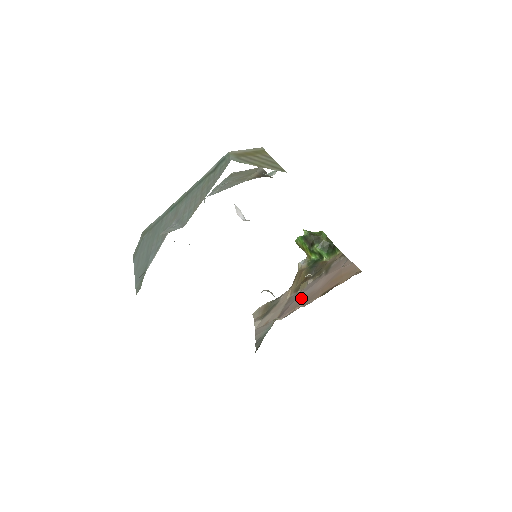
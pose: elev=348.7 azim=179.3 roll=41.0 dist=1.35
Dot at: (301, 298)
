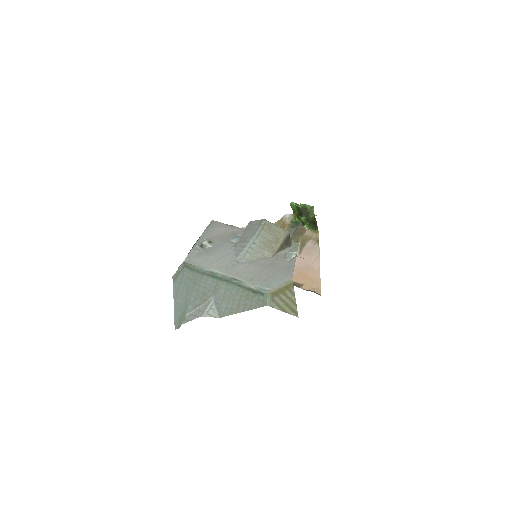
Dot at: occluded
